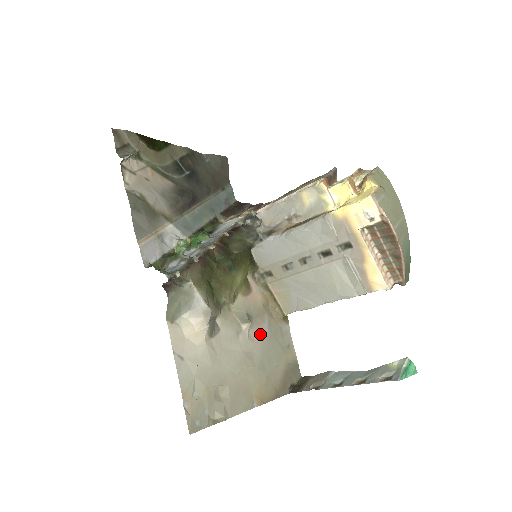
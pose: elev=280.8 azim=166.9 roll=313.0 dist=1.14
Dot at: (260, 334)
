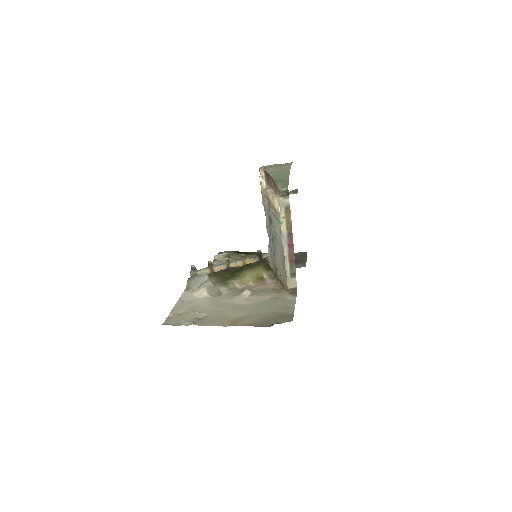
Dot at: (258, 299)
